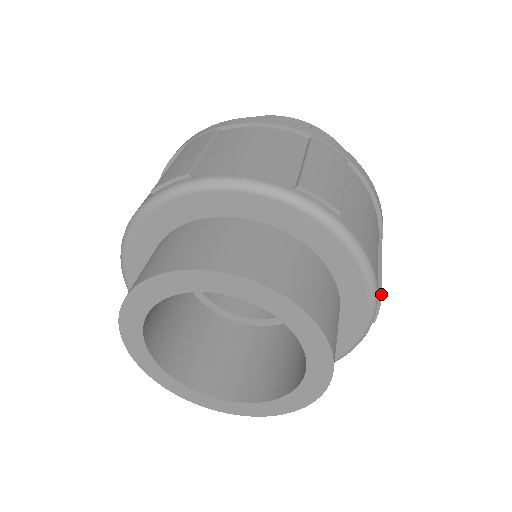
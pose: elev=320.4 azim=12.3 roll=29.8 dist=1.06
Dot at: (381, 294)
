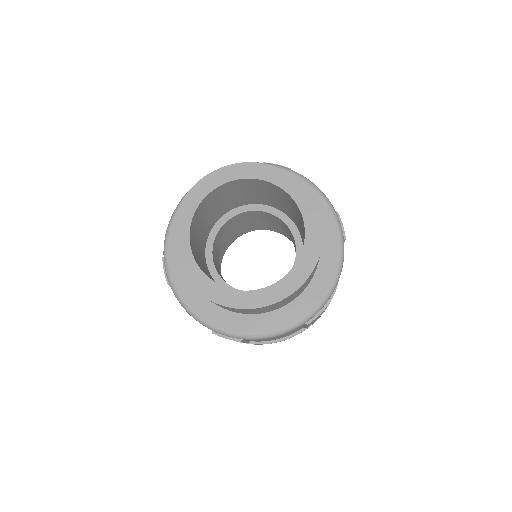
Dot at: (328, 304)
